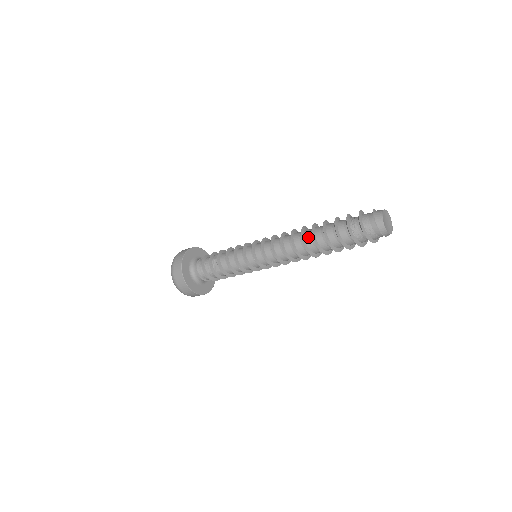
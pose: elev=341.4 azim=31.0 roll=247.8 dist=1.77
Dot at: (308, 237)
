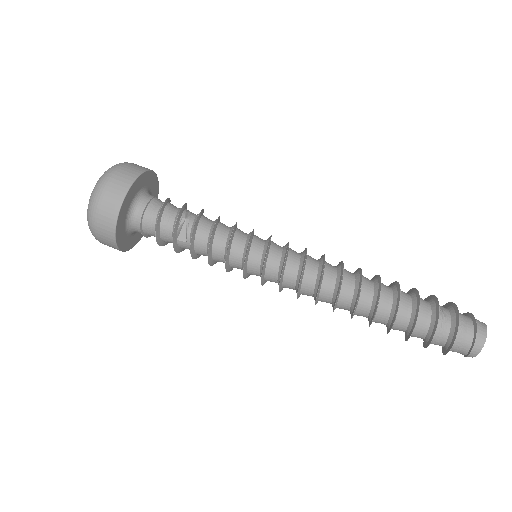
Dot at: (367, 294)
